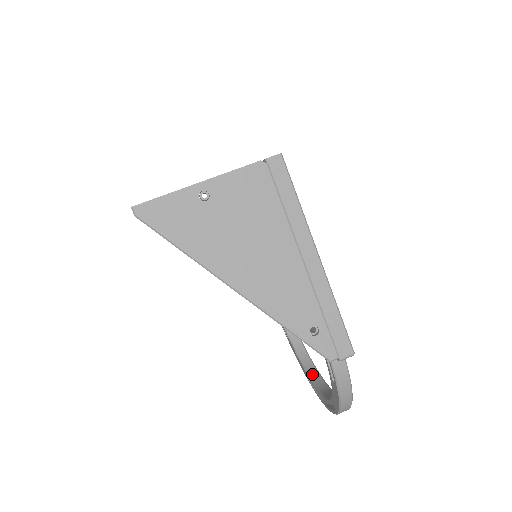
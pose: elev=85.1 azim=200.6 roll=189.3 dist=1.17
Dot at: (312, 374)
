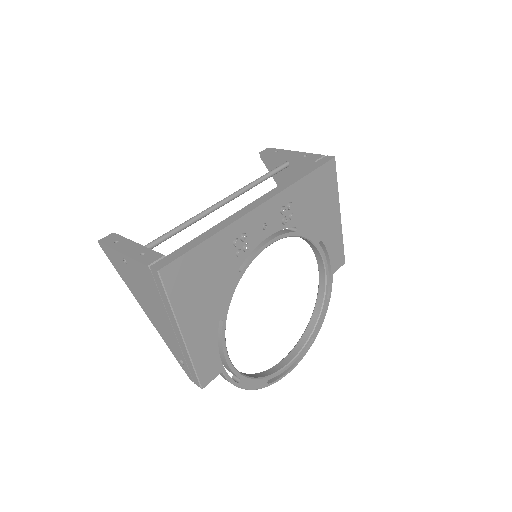
Dot at: (303, 337)
